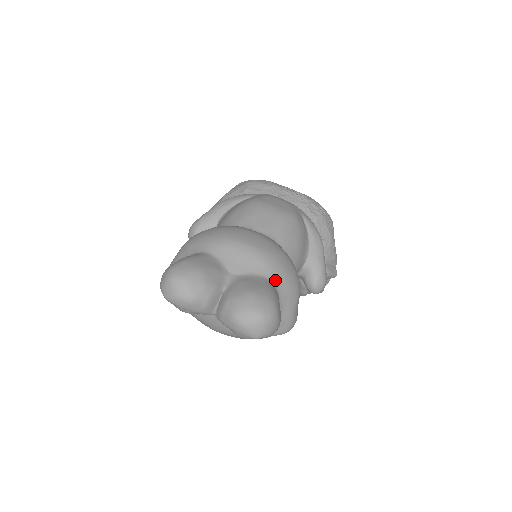
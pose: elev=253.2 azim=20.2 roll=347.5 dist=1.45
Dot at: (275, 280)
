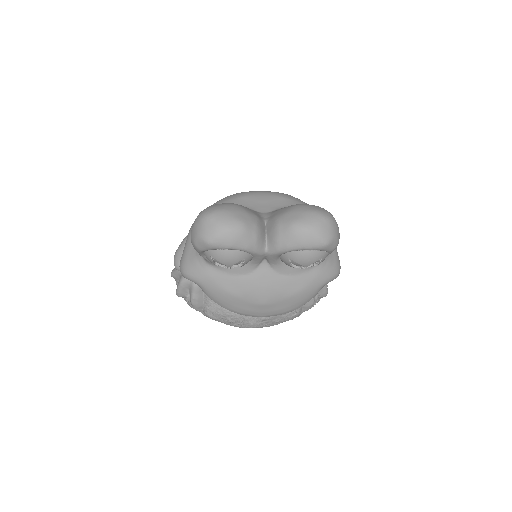
Dot at: occluded
